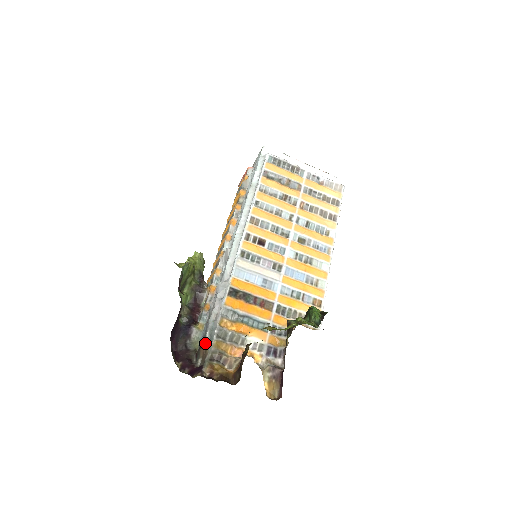
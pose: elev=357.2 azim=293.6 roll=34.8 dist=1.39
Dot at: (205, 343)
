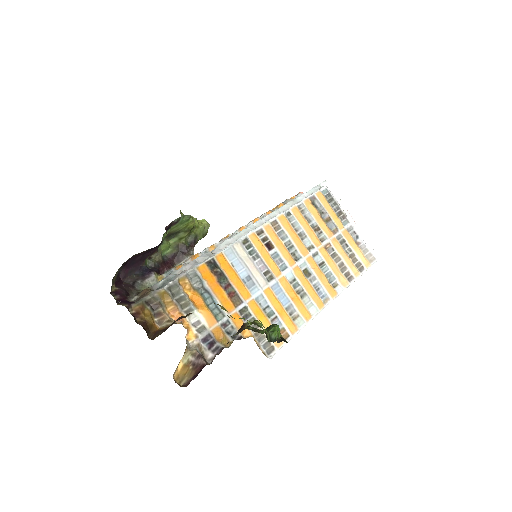
Dot at: (153, 287)
